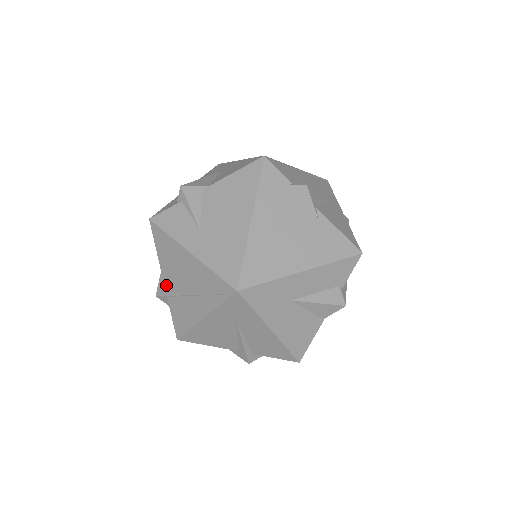
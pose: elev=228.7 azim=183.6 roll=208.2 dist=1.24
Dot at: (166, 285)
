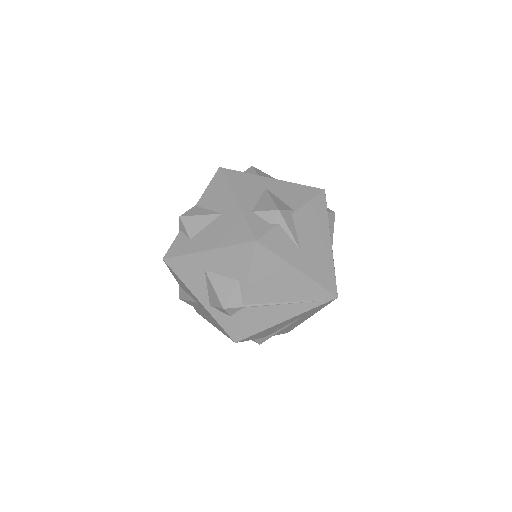
Dot at: (248, 298)
